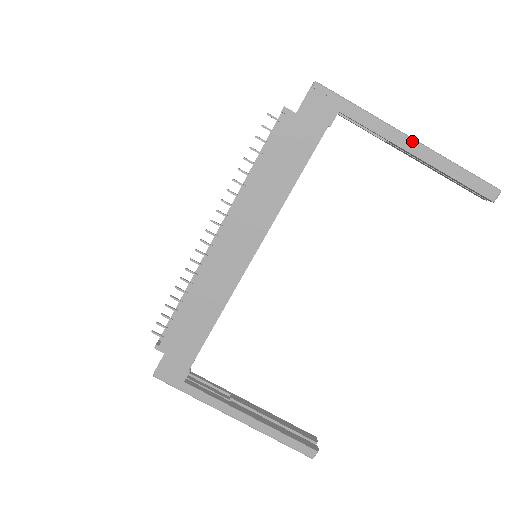
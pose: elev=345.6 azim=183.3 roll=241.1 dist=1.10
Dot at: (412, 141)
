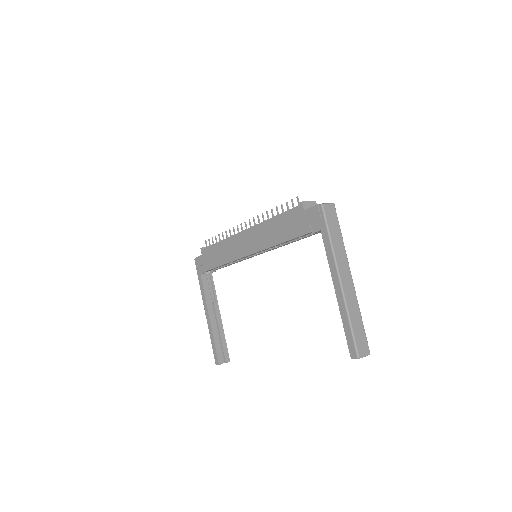
Dot at: (339, 283)
